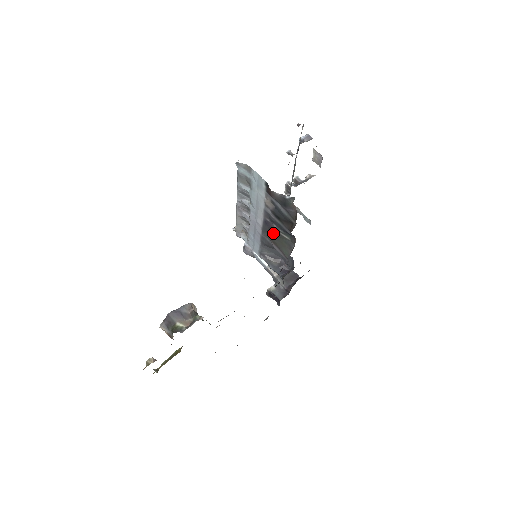
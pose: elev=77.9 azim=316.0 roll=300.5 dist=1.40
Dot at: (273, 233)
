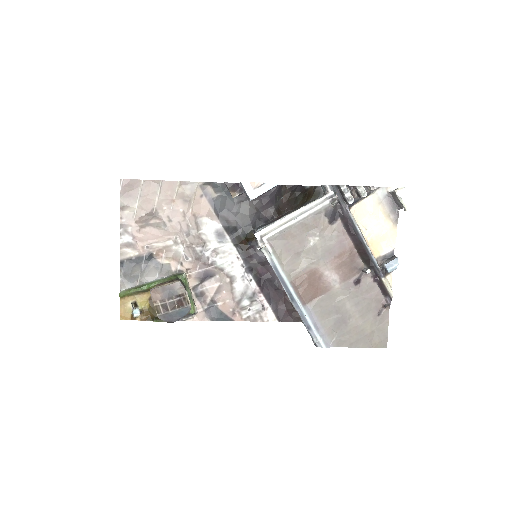
Dot at: occluded
